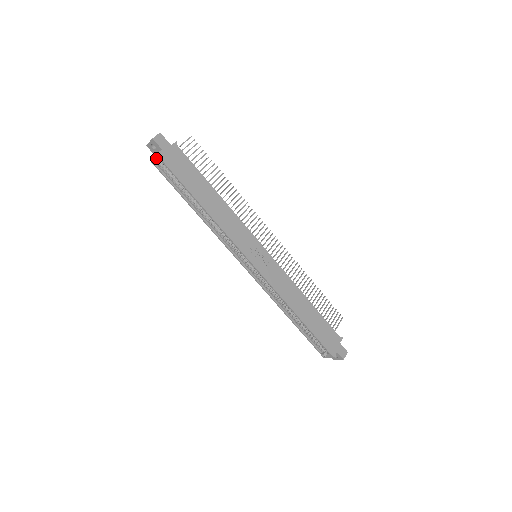
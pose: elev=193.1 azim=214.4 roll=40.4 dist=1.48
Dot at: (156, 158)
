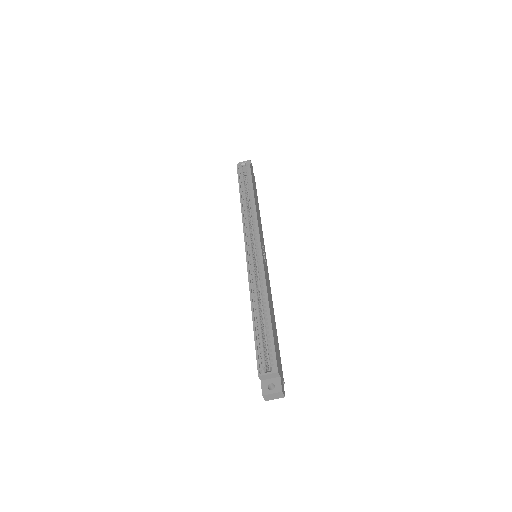
Dot at: (244, 164)
